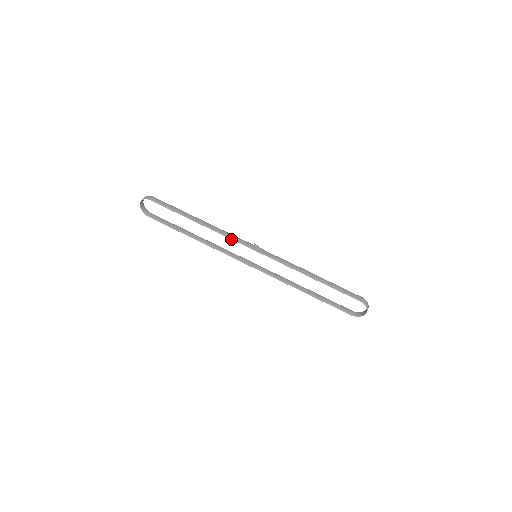
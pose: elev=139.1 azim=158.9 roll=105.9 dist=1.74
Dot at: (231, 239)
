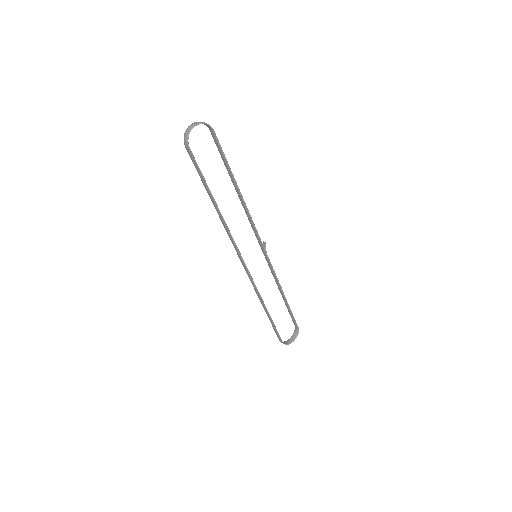
Dot at: occluded
